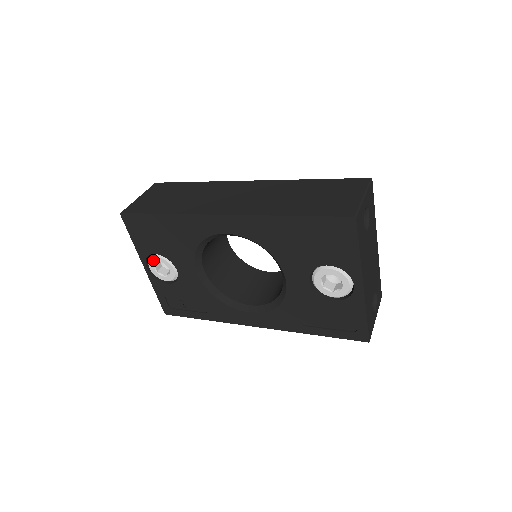
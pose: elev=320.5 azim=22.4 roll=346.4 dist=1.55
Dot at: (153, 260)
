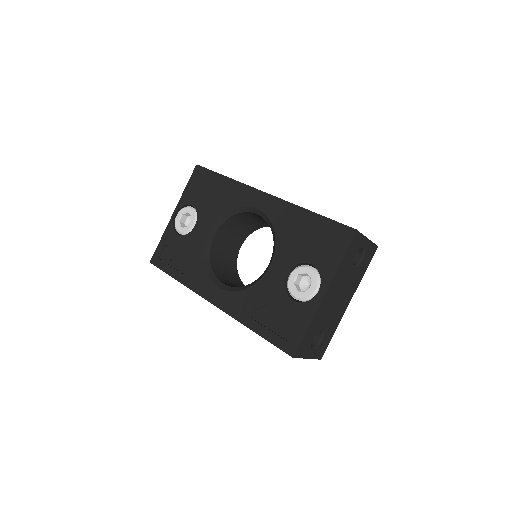
Dot at: (185, 210)
